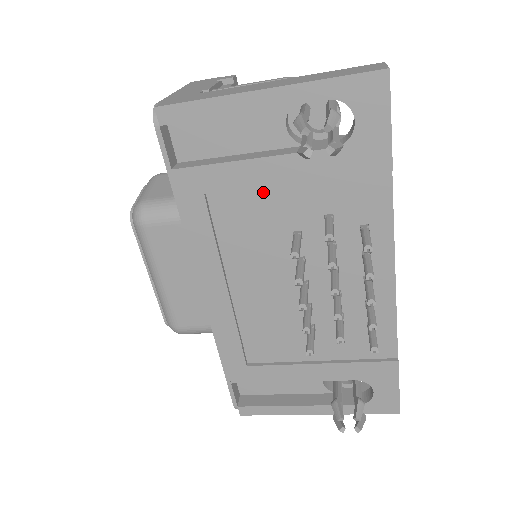
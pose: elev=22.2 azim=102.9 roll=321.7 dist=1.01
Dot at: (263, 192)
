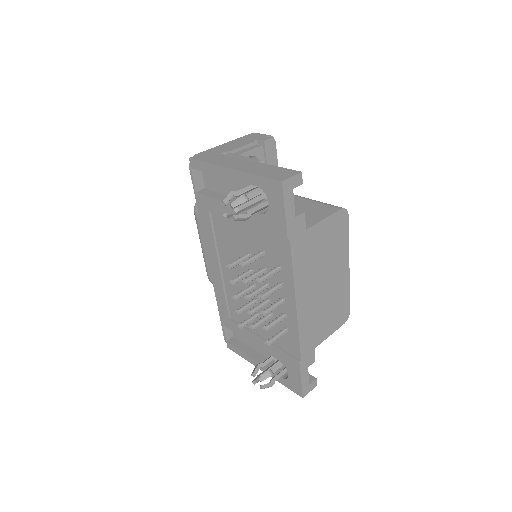
Dot at: (234, 223)
